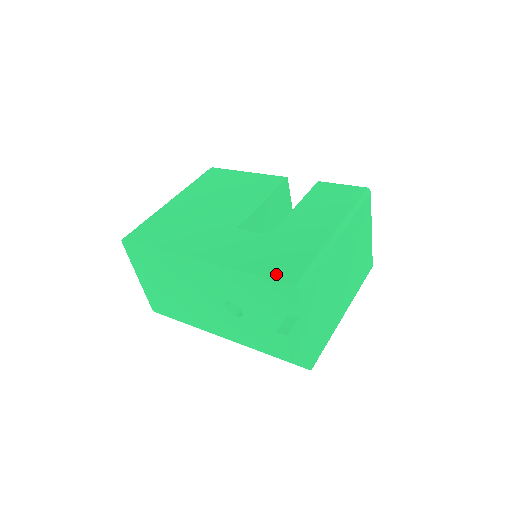
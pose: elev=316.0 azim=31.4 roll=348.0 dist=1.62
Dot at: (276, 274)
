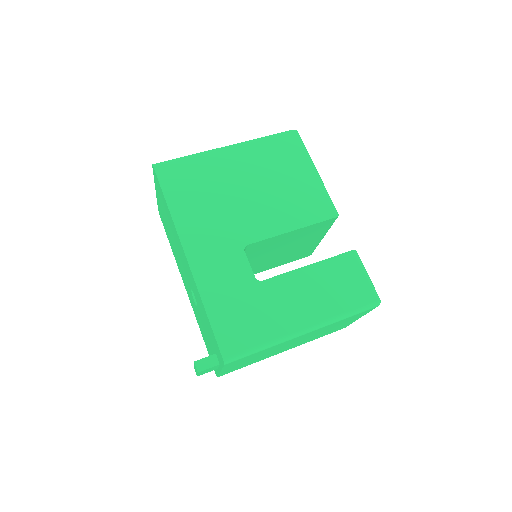
Dot at: (222, 334)
